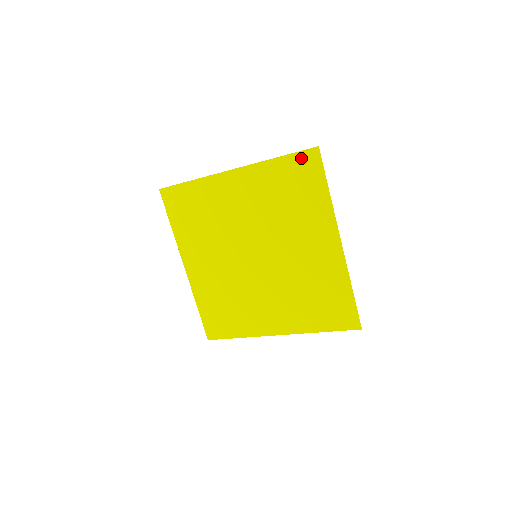
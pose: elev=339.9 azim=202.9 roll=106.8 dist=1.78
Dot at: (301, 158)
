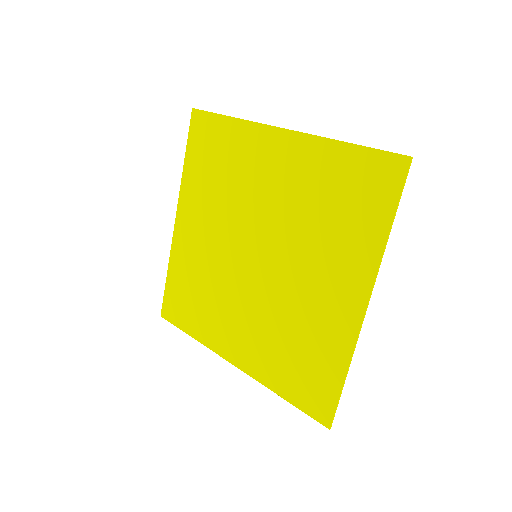
Dot at: (194, 133)
